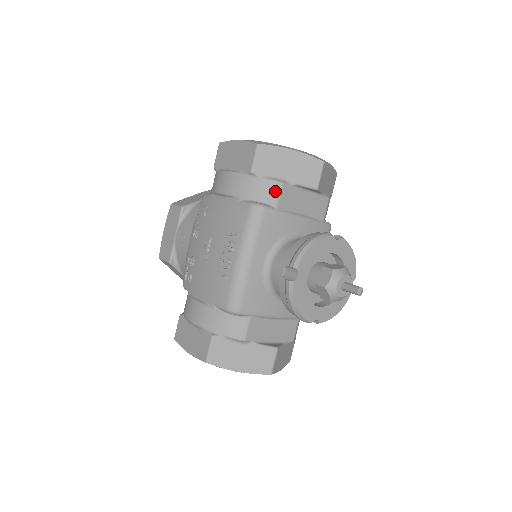
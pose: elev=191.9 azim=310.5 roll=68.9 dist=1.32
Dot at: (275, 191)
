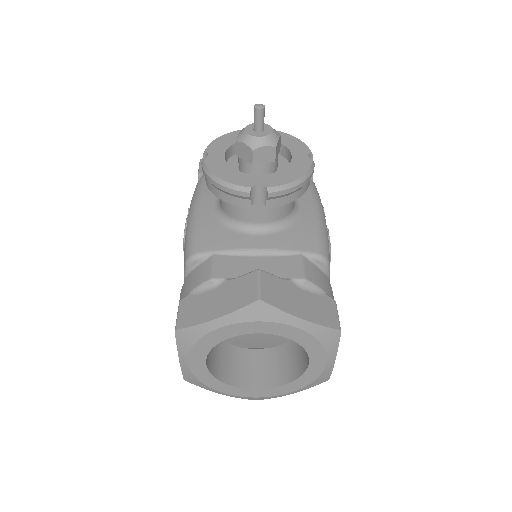
Dot at: occluded
